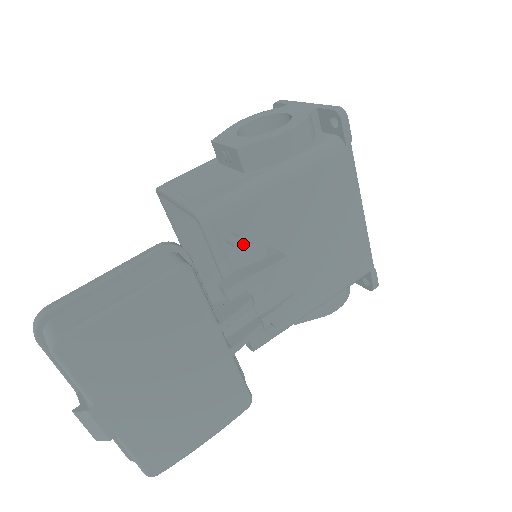
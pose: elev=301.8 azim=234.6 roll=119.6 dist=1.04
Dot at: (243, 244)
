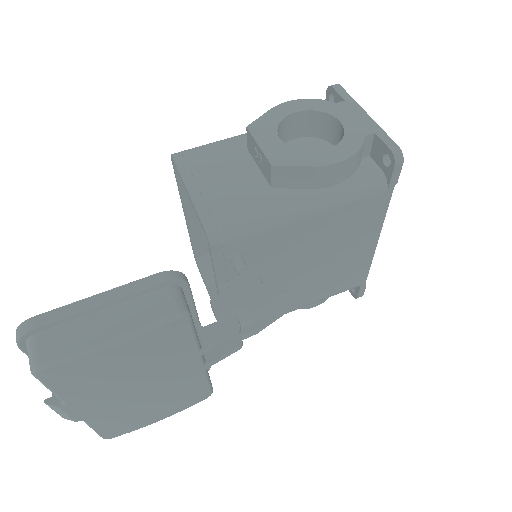
Dot at: (247, 263)
